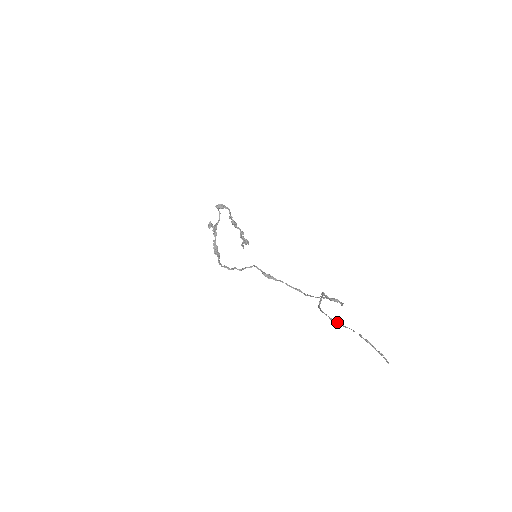
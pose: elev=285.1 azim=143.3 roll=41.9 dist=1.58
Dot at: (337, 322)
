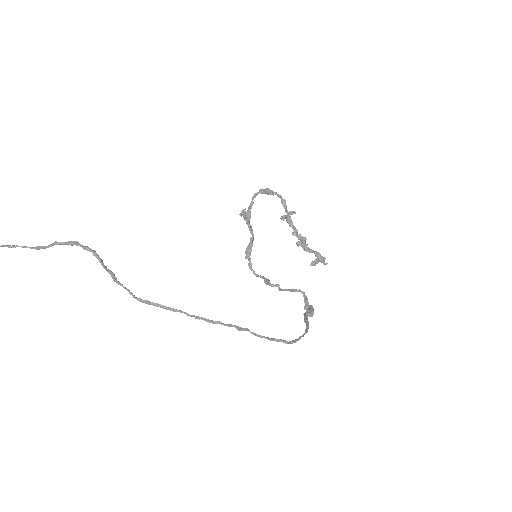
Dot at: out of frame
